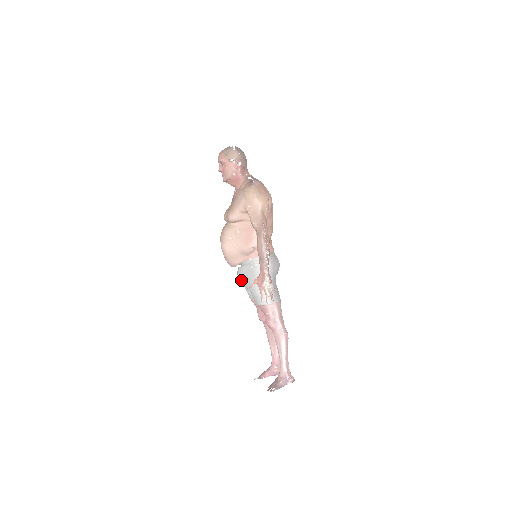
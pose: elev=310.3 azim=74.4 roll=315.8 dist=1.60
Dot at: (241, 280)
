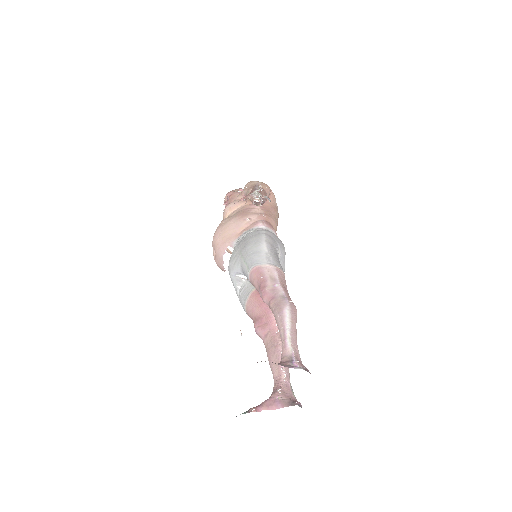
Dot at: (231, 264)
